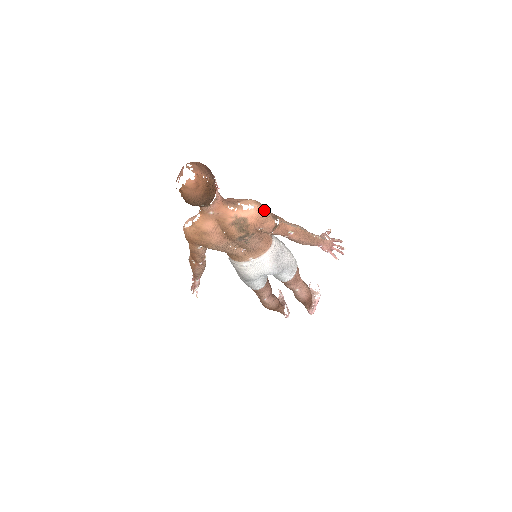
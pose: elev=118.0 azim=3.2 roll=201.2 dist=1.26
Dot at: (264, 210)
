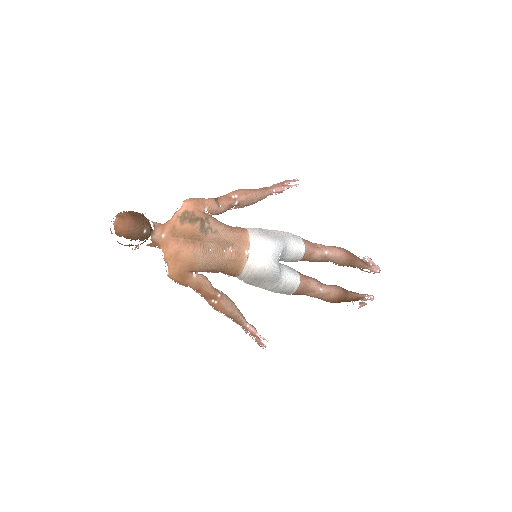
Dot at: (193, 198)
